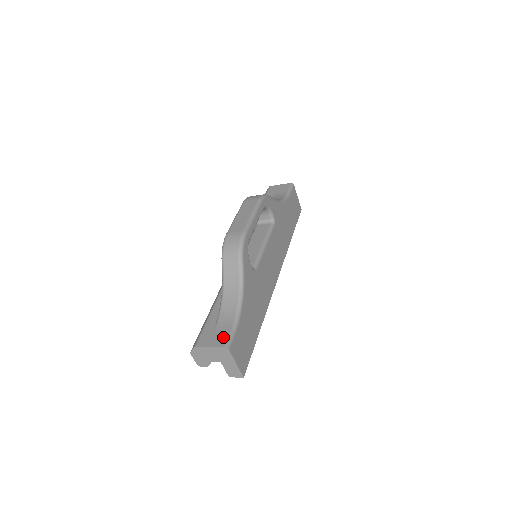
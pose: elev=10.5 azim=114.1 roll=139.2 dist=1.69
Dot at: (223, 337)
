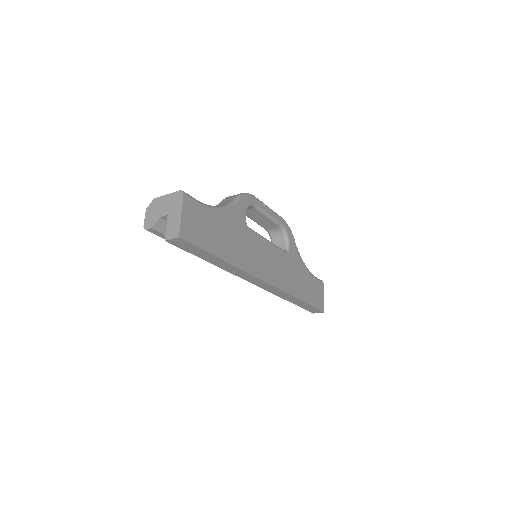
Dot at: occluded
